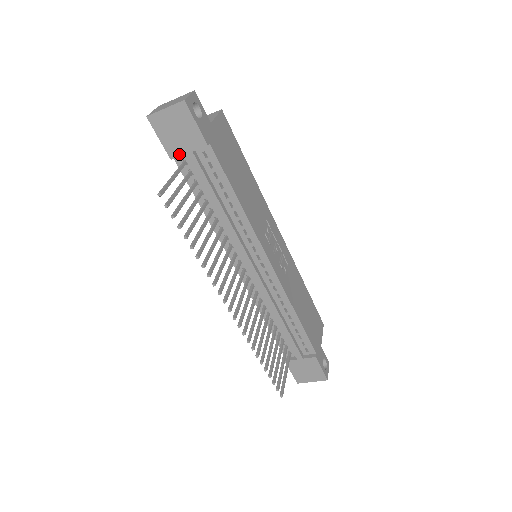
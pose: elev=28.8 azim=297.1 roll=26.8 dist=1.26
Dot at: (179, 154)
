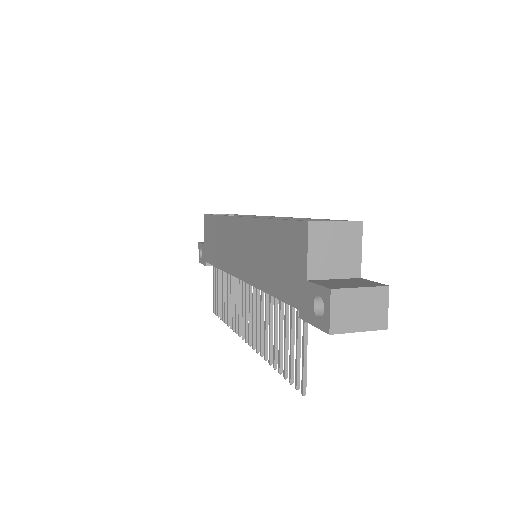
Dot at: occluded
